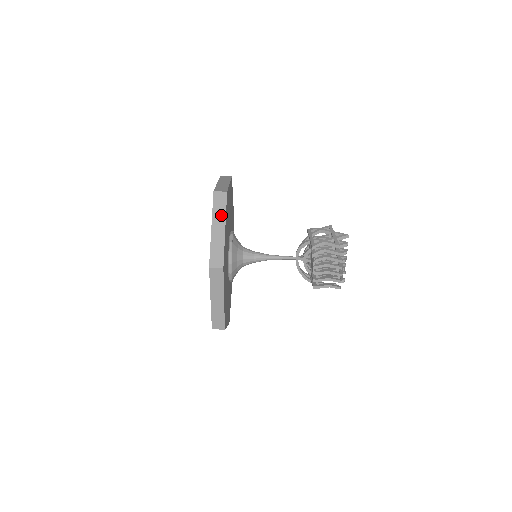
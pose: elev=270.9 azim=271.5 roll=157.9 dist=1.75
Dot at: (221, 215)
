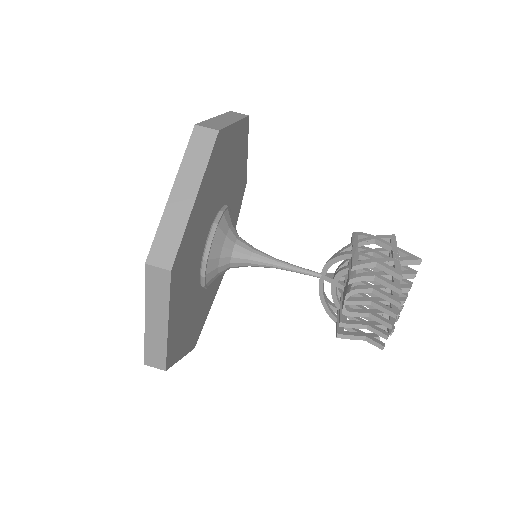
Dot at: (196, 171)
